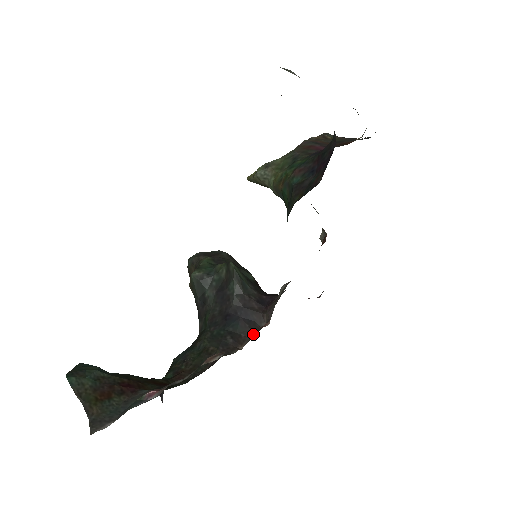
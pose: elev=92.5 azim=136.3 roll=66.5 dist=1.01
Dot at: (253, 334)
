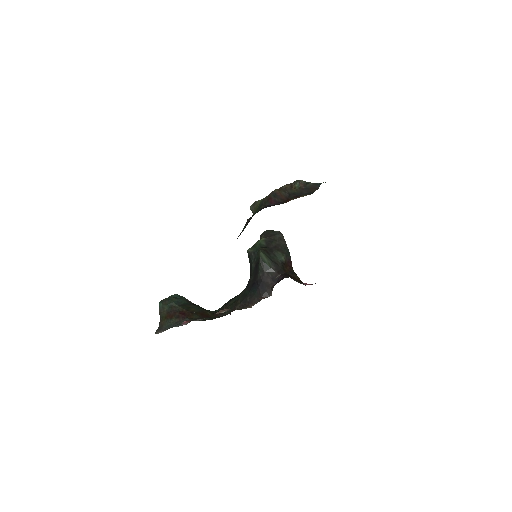
Dot at: occluded
